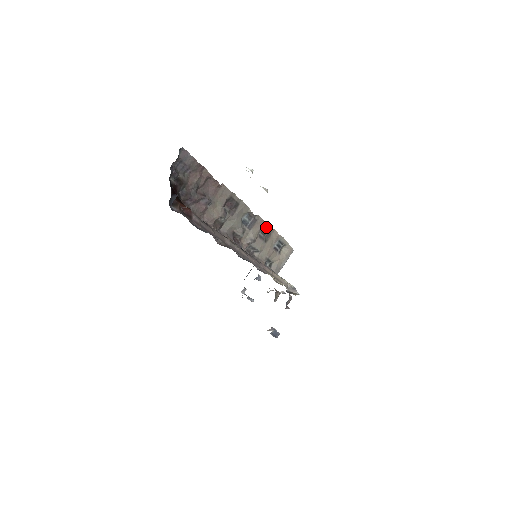
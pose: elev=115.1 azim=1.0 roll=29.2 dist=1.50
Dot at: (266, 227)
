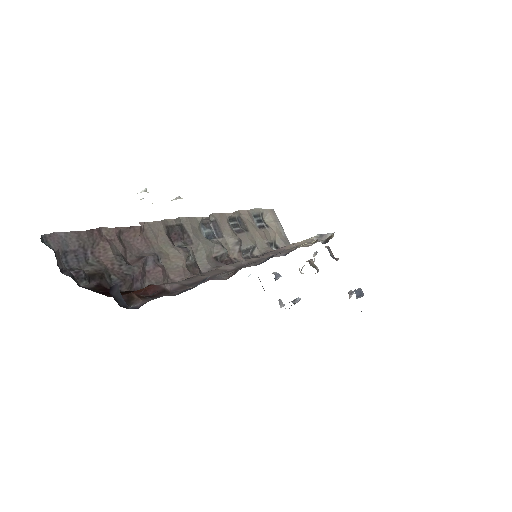
Dot at: (230, 217)
